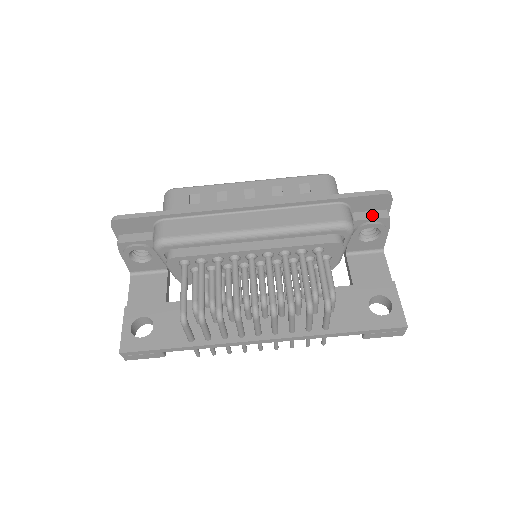
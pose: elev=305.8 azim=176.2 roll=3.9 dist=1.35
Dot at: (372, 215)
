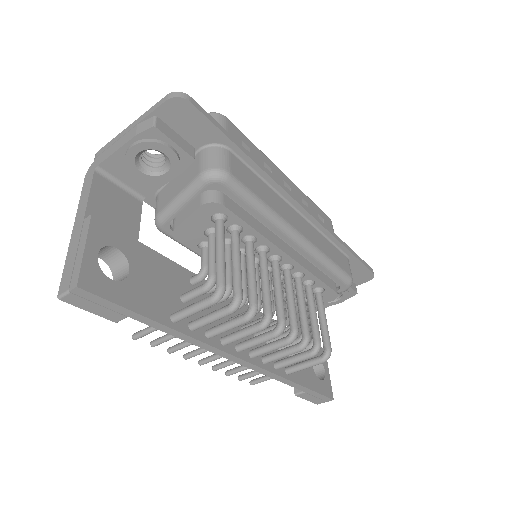
Dot at: occluded
